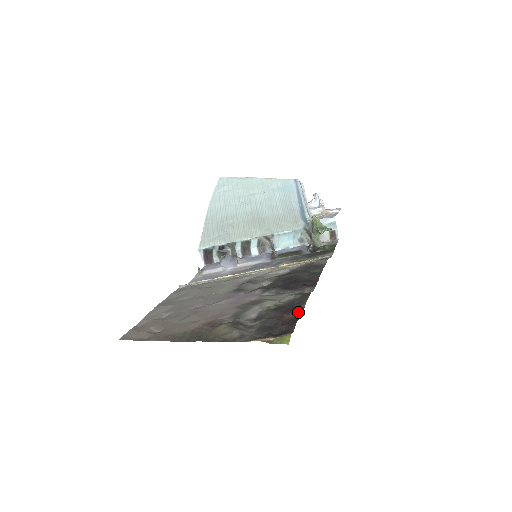
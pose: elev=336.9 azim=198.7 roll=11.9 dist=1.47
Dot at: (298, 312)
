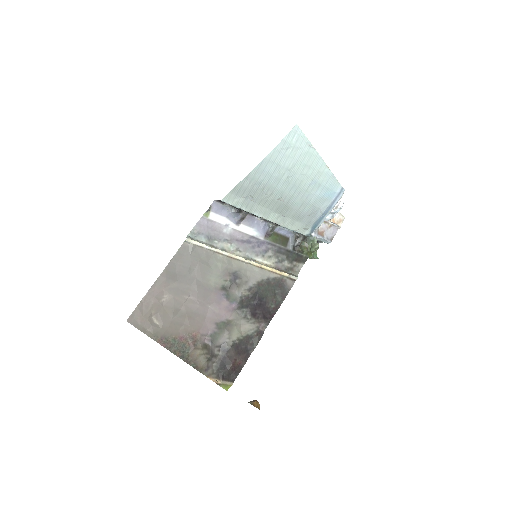
Dot at: (246, 360)
